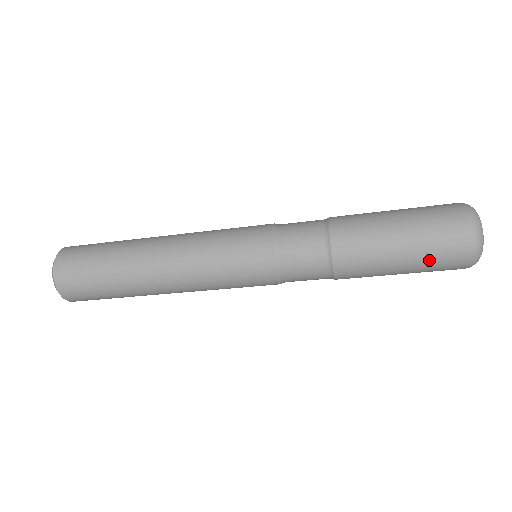
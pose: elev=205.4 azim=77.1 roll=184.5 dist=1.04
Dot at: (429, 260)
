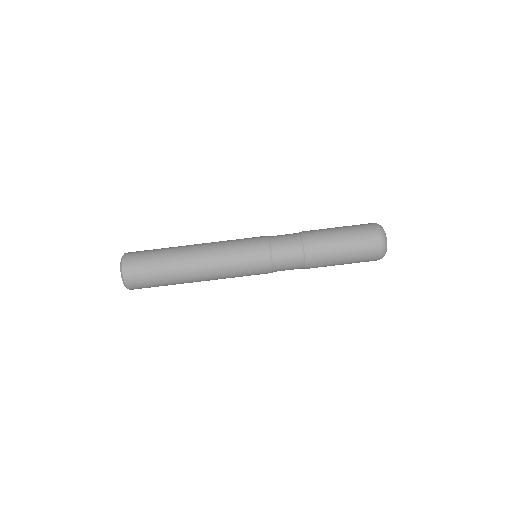
Dot at: (357, 235)
